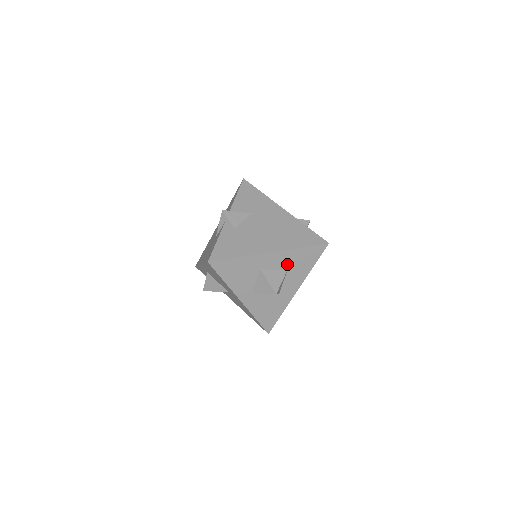
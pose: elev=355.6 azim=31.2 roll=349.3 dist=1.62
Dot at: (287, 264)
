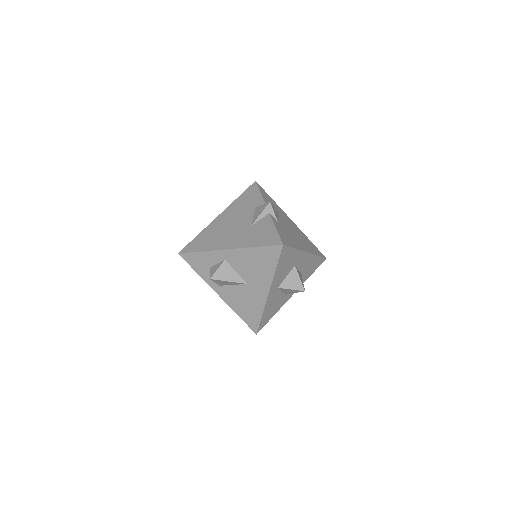
Dot at: (305, 267)
